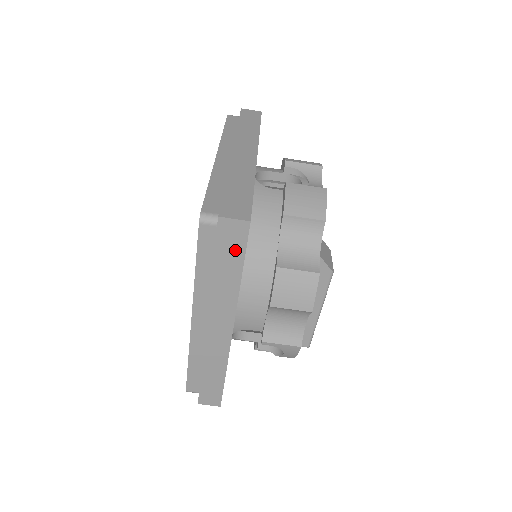
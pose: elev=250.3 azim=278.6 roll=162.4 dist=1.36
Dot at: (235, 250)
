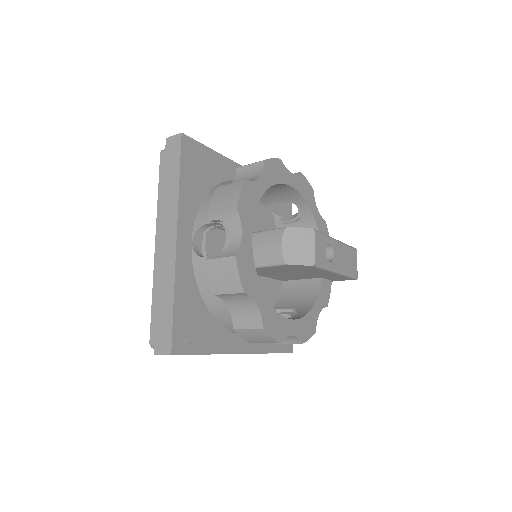
Dot at: occluded
